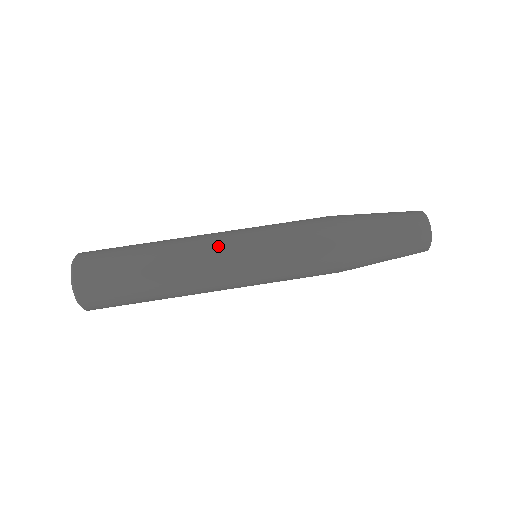
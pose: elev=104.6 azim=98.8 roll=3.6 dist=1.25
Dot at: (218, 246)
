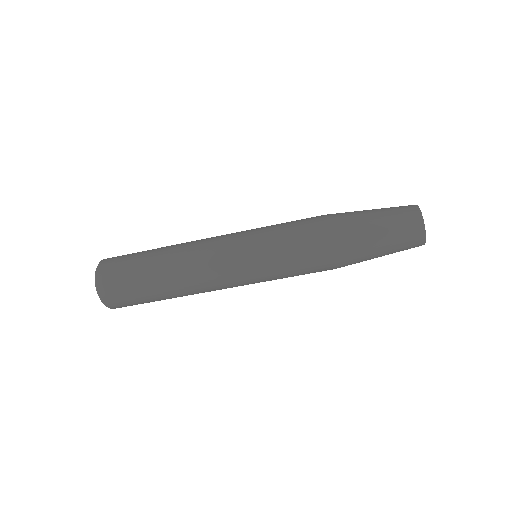
Dot at: occluded
